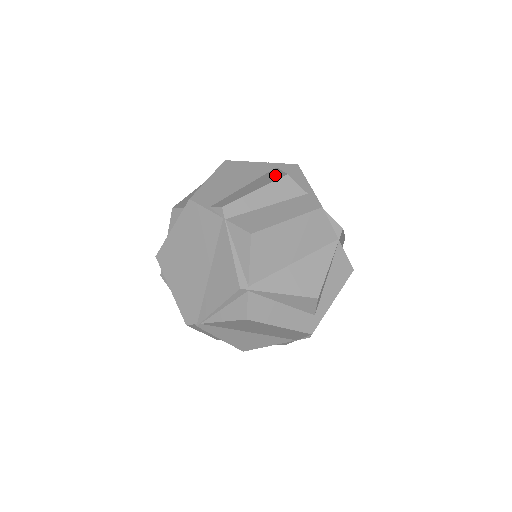
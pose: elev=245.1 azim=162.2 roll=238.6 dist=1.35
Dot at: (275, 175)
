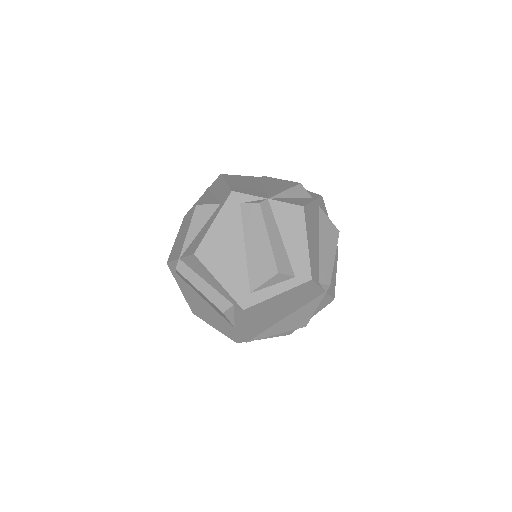
Dot at: (331, 228)
